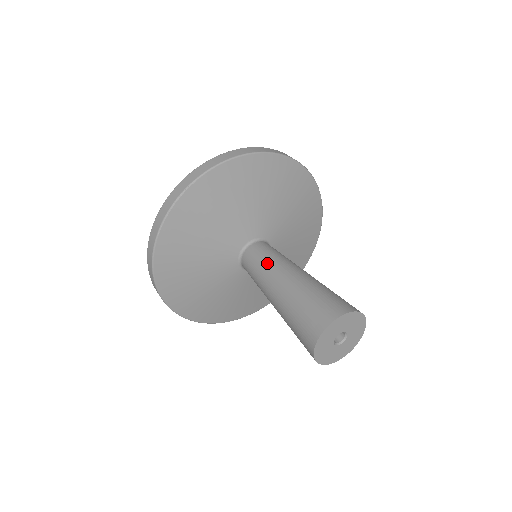
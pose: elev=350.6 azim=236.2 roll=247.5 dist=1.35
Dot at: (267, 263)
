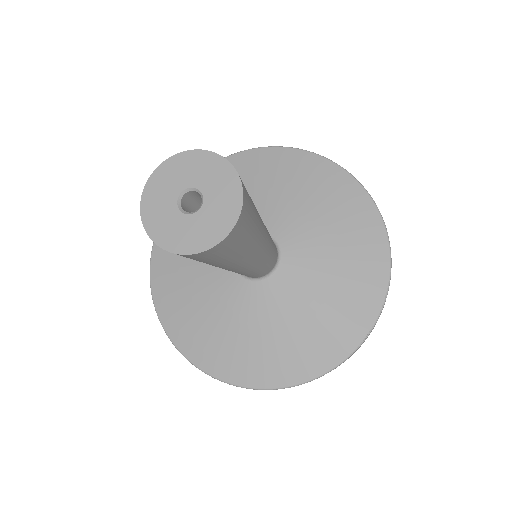
Dot at: occluded
